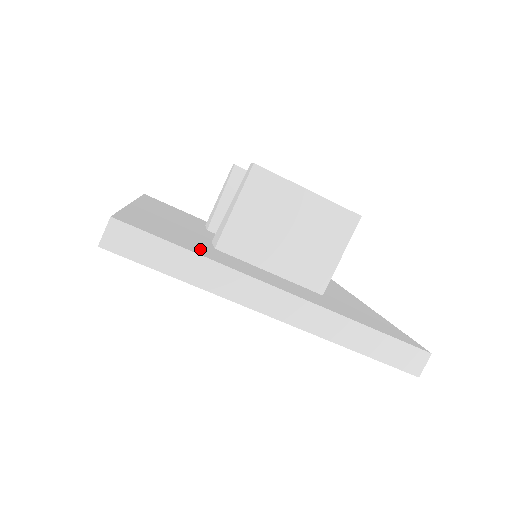
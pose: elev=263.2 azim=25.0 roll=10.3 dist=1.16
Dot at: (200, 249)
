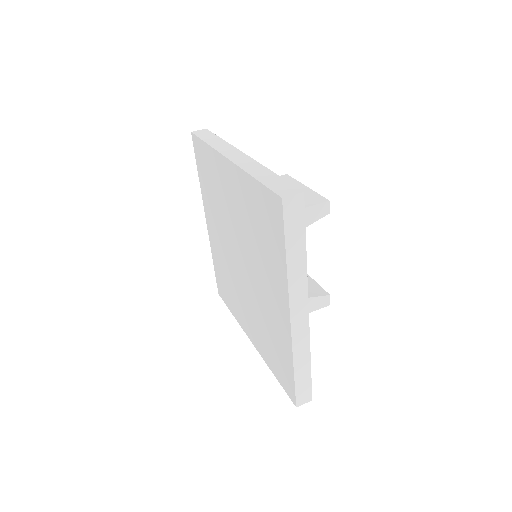
Dot at: occluded
